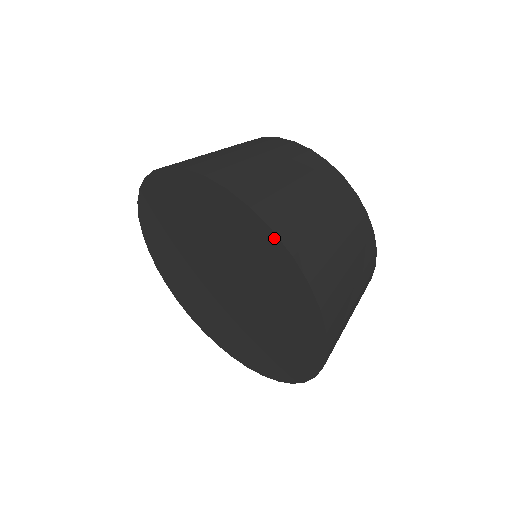
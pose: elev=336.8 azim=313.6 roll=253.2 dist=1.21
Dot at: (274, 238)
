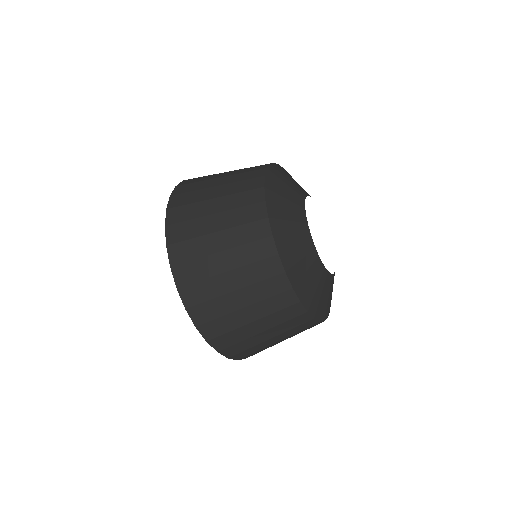
Dot at: (198, 327)
